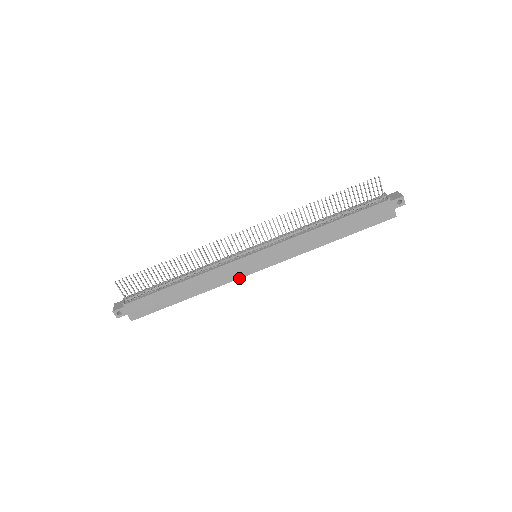
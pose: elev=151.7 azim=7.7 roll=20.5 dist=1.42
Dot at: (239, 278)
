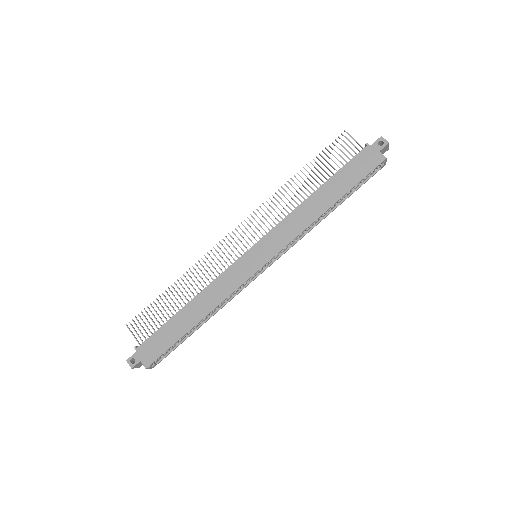
Dot at: (243, 283)
